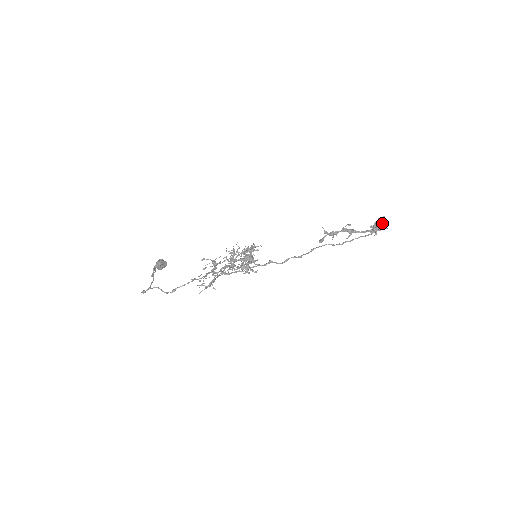
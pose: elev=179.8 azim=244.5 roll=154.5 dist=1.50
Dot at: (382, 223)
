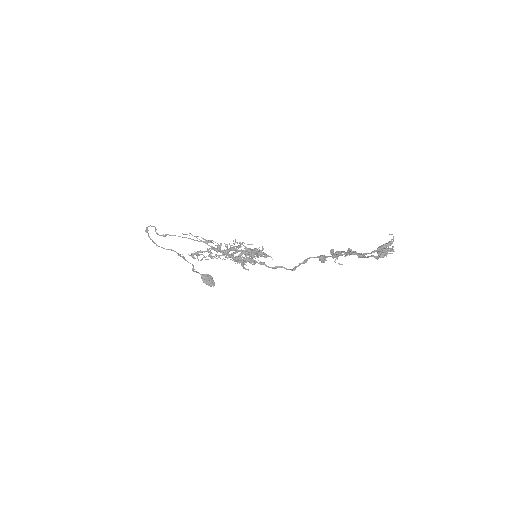
Dot at: (388, 243)
